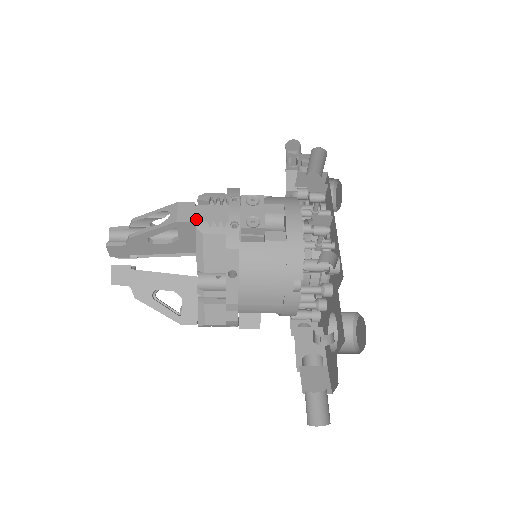
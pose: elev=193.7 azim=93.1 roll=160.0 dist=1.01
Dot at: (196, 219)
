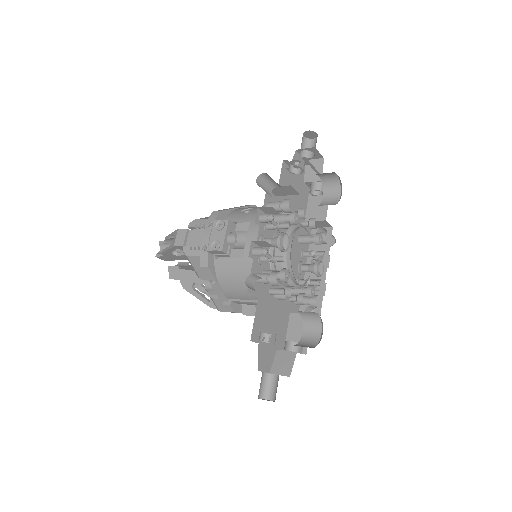
Dot at: (187, 242)
